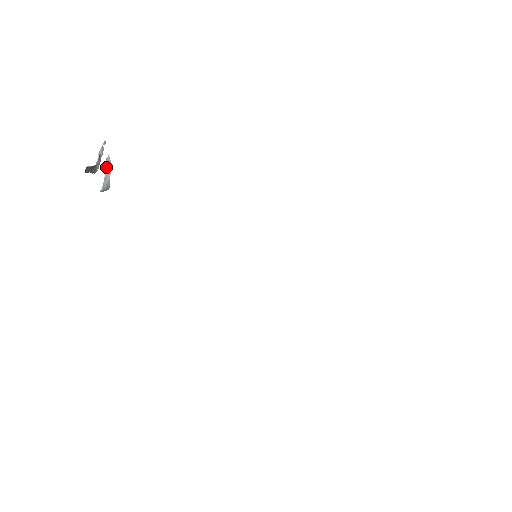
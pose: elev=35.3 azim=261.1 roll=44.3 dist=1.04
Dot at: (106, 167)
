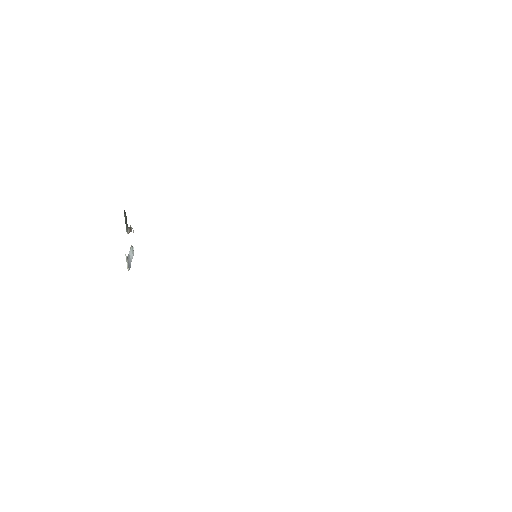
Dot at: (131, 249)
